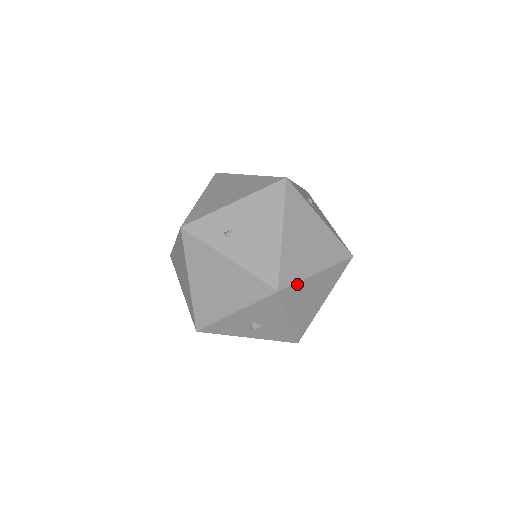
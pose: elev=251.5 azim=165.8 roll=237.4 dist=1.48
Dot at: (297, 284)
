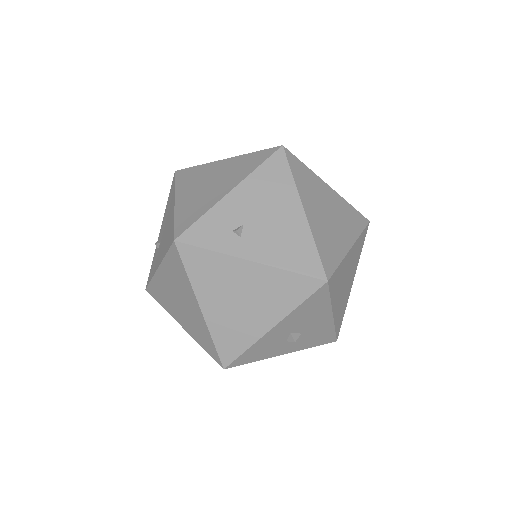
Dot at: (339, 267)
